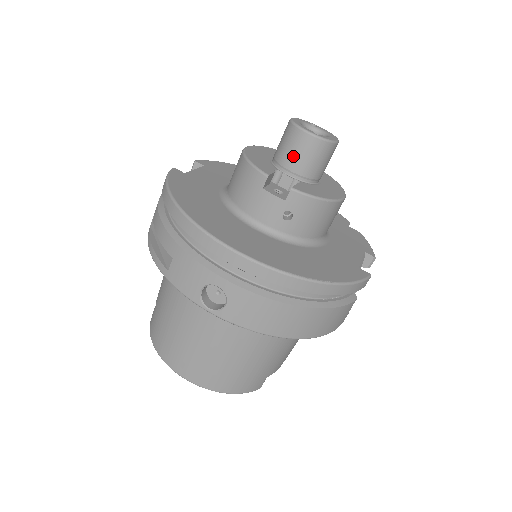
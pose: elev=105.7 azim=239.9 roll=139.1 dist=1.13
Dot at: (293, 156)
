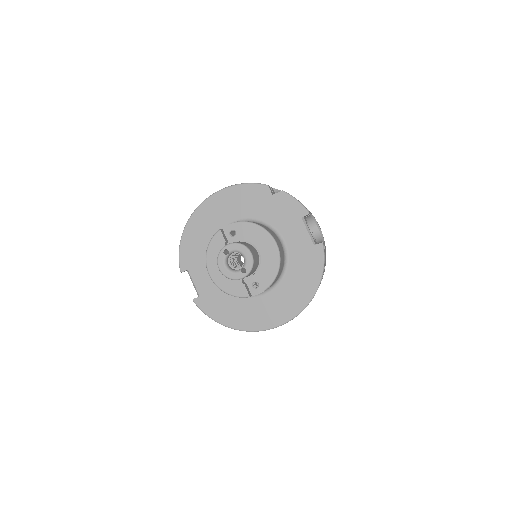
Dot at: occluded
